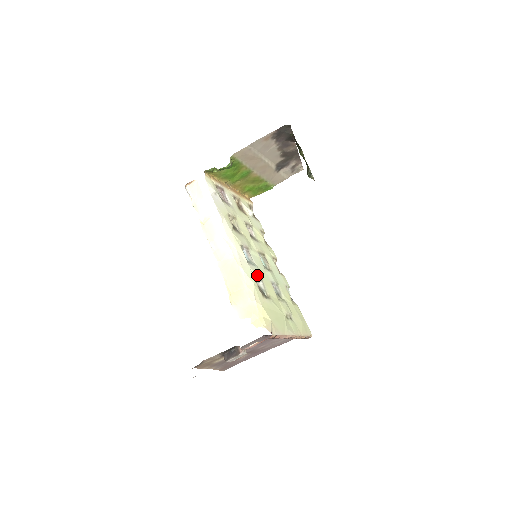
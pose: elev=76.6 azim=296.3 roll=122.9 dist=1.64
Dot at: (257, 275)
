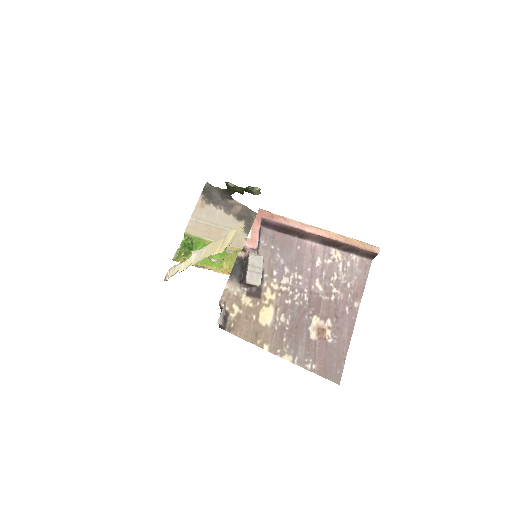
Dot at: occluded
